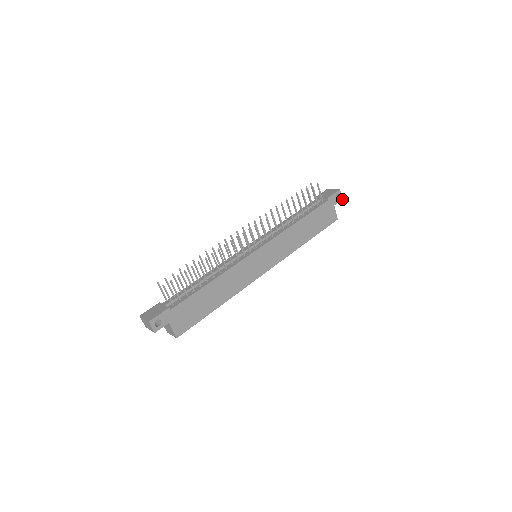
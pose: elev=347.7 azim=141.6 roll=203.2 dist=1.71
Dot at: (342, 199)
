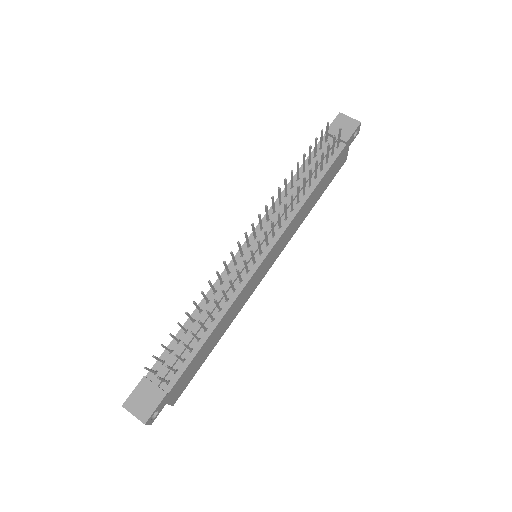
Dot at: (358, 132)
